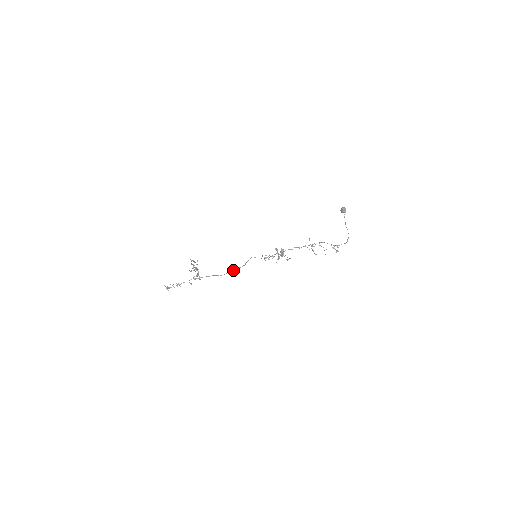
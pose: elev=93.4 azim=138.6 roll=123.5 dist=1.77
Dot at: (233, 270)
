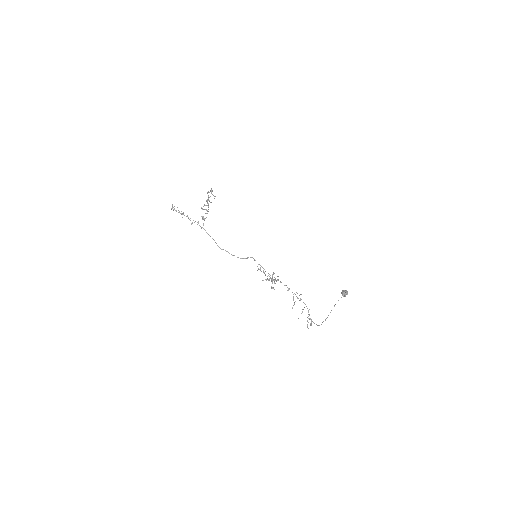
Dot at: occluded
